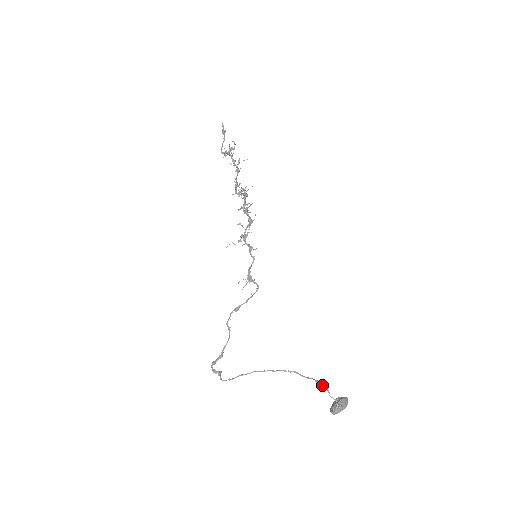
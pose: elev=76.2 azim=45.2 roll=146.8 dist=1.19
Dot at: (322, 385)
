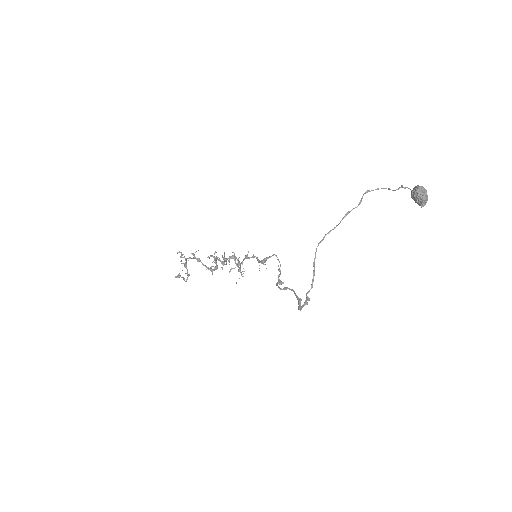
Dot at: occluded
